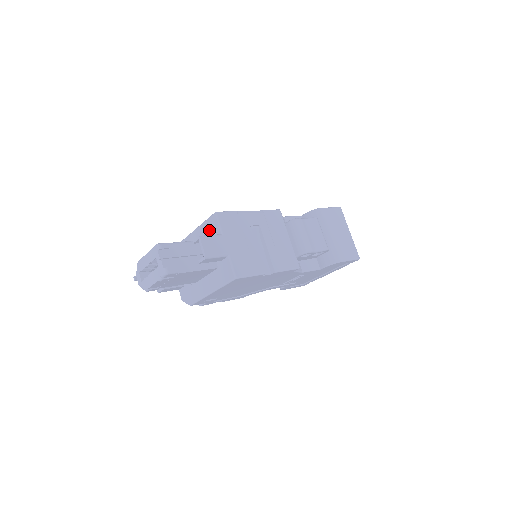
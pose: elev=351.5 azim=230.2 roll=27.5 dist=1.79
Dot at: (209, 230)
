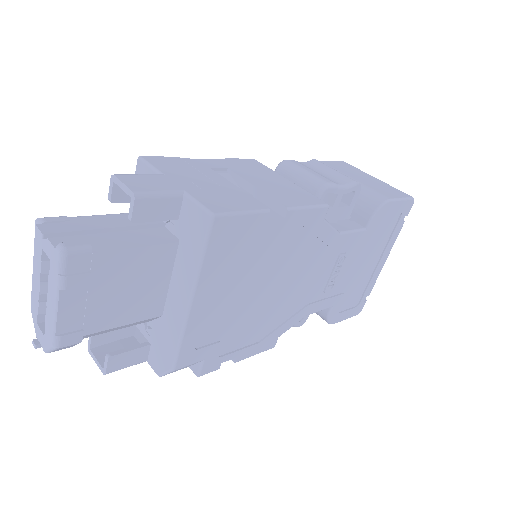
Dot at: occluded
